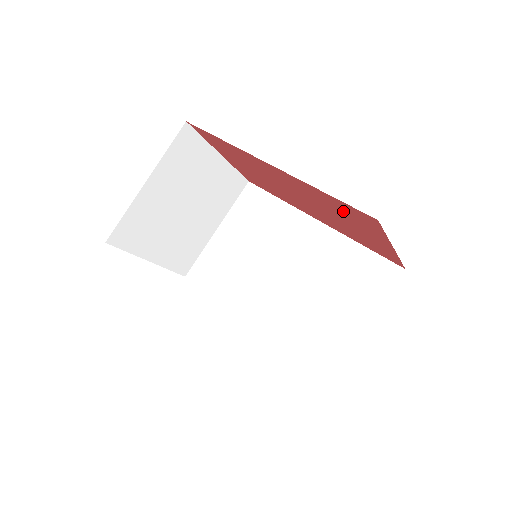
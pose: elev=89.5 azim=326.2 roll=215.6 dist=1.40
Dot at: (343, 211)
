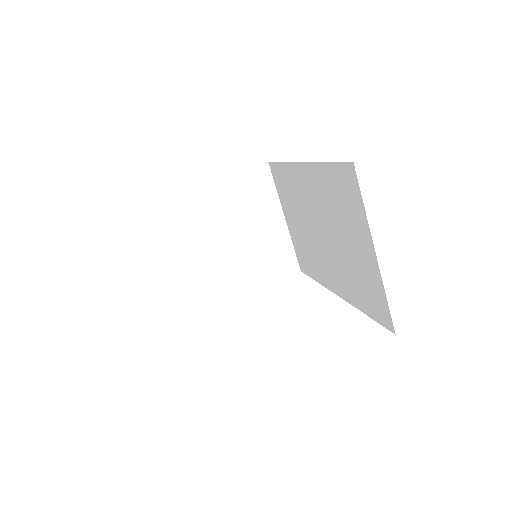
Dot at: occluded
